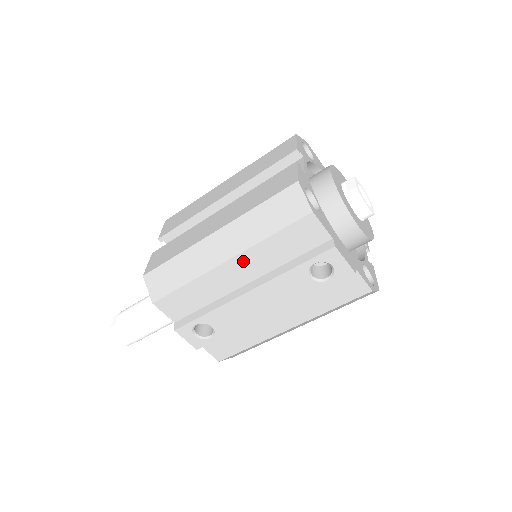
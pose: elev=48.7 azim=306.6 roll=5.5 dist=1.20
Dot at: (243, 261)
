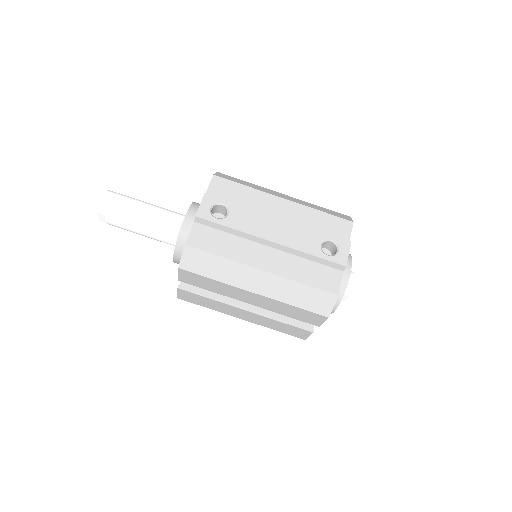
Dot at: (293, 207)
